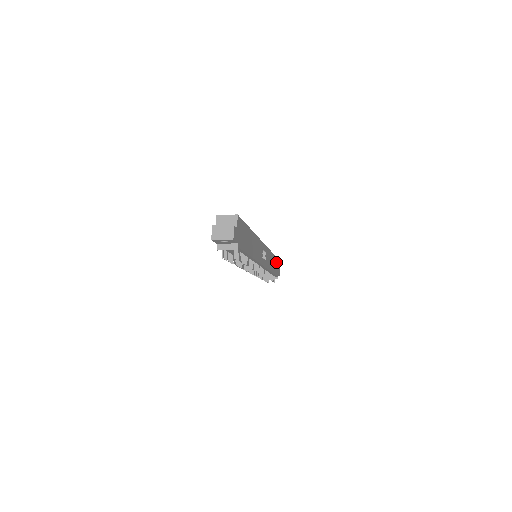
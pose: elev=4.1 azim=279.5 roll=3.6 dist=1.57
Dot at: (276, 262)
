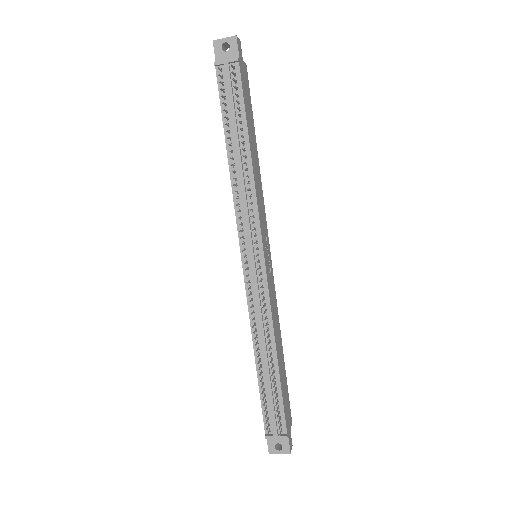
Dot at: (287, 399)
